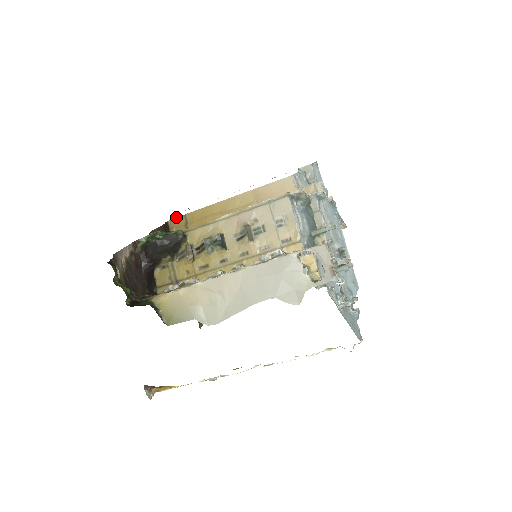
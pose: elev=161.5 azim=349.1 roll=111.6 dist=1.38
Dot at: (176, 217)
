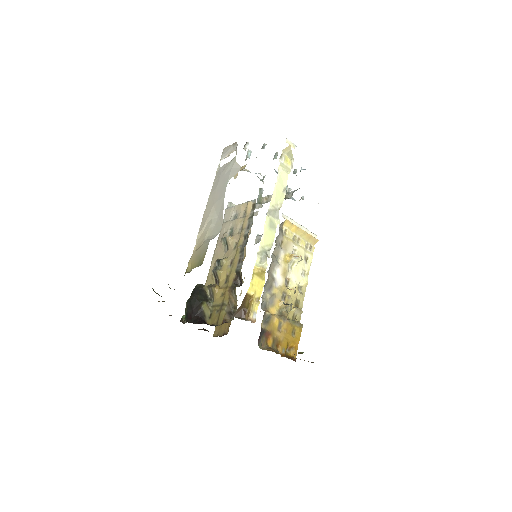
Dot at: occluded
